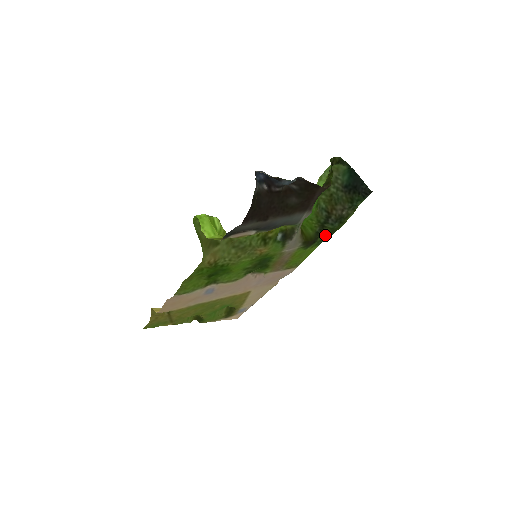
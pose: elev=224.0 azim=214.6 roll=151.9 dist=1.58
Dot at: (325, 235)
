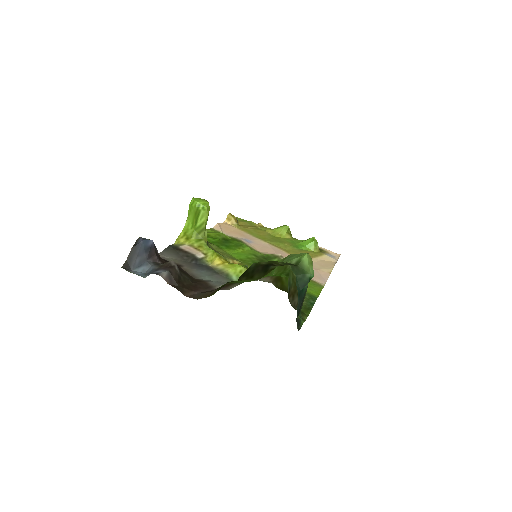
Dot at: (307, 300)
